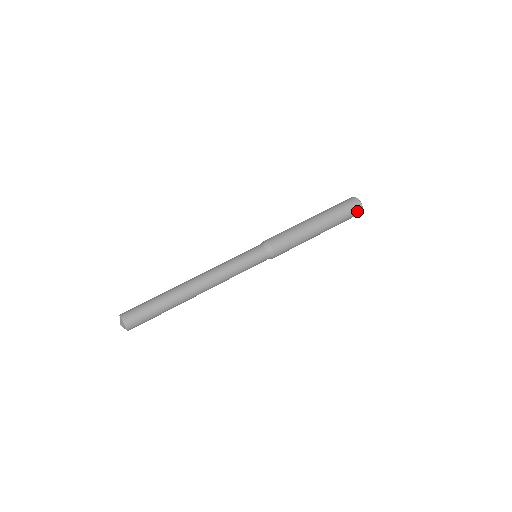
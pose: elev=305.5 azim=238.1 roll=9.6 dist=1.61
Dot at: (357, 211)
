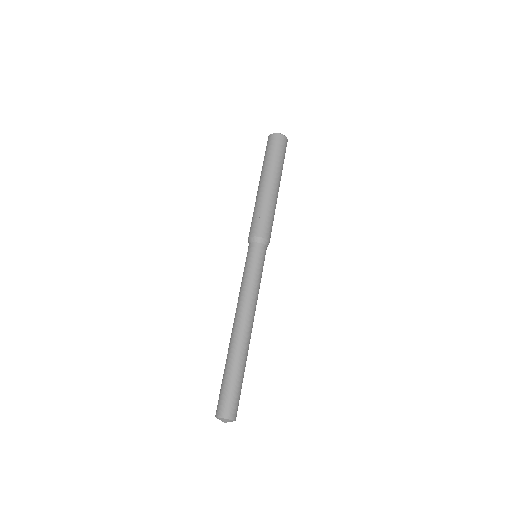
Dot at: (286, 145)
